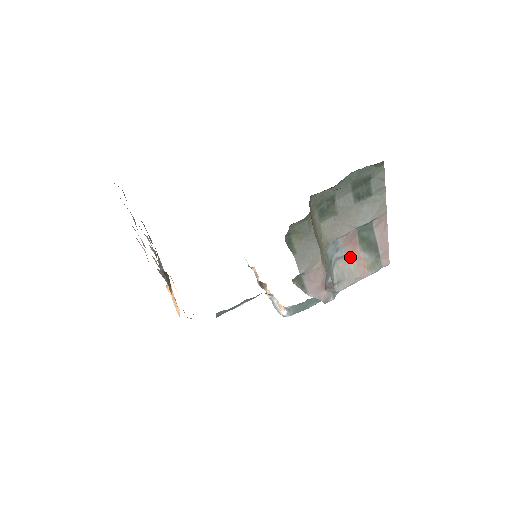
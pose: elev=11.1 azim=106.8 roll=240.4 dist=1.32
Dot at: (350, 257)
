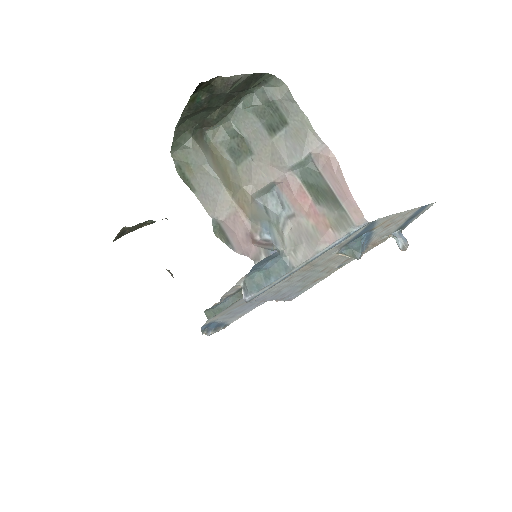
Dot at: (304, 214)
